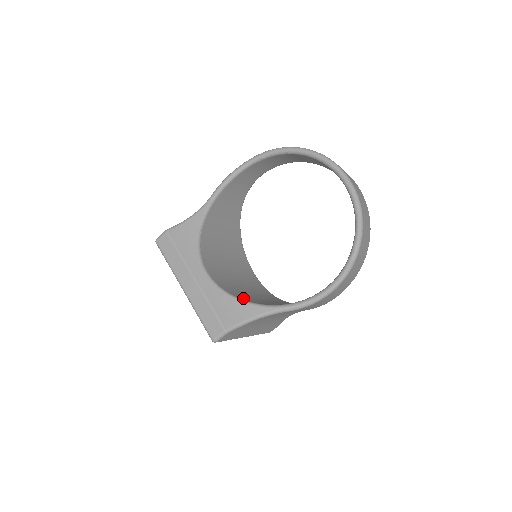
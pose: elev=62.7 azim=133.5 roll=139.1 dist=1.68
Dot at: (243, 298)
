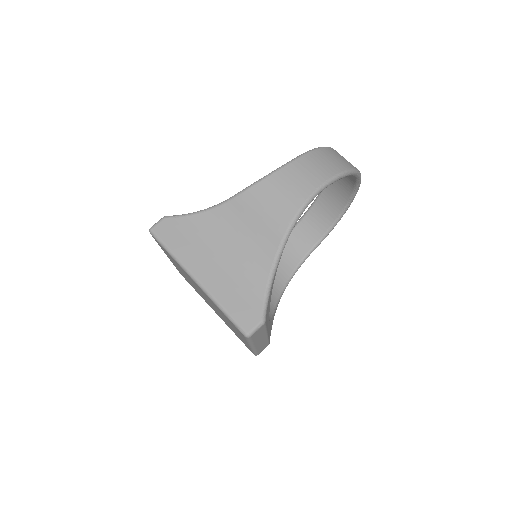
Dot at: occluded
